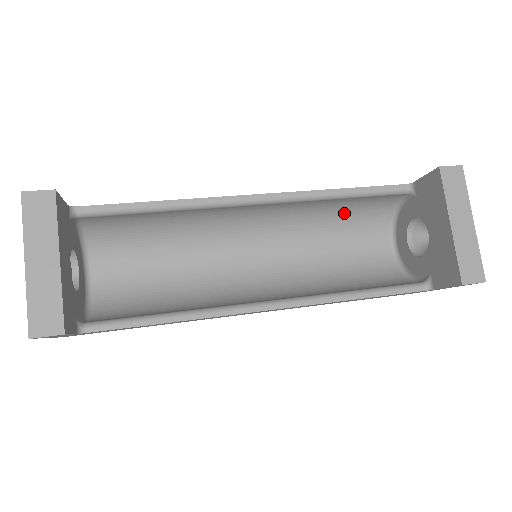
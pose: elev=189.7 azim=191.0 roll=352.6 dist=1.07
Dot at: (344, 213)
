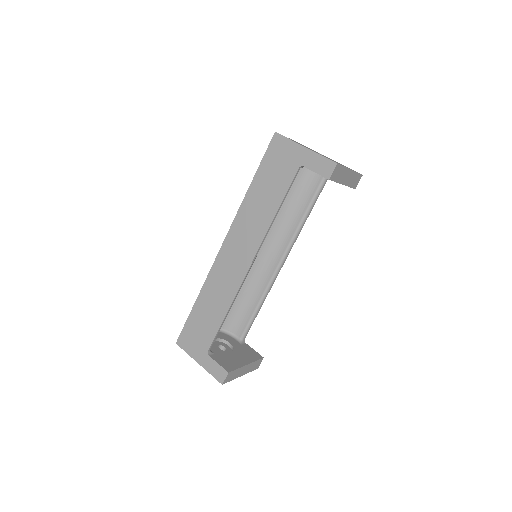
Dot at: occluded
